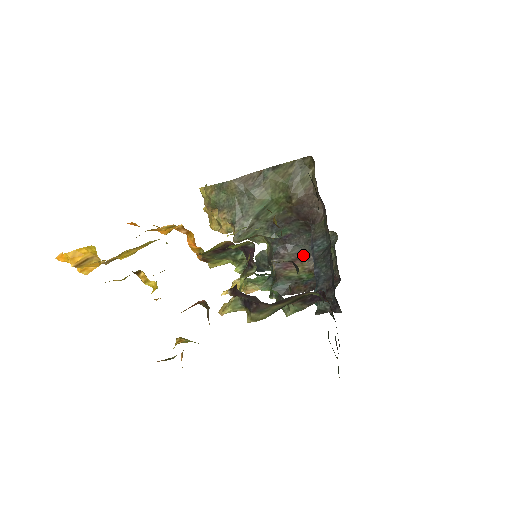
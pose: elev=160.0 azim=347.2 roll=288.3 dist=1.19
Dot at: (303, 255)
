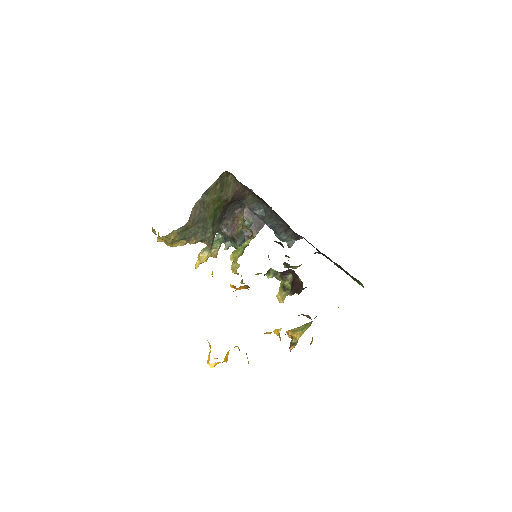
Dot at: (235, 212)
